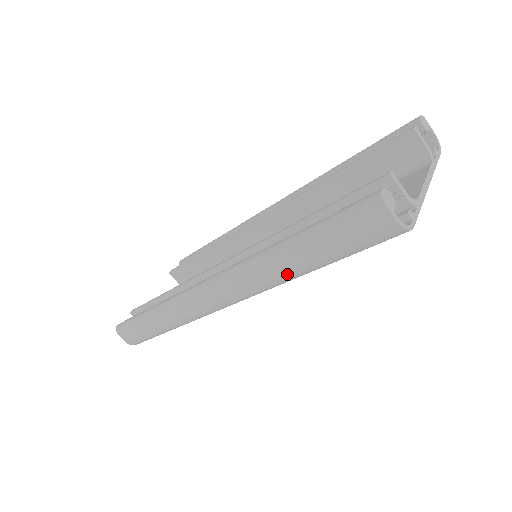
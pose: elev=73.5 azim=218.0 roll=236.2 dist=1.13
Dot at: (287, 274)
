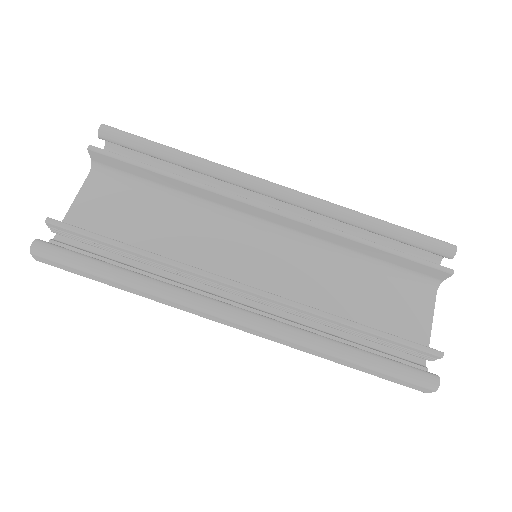
Dot at: (321, 357)
